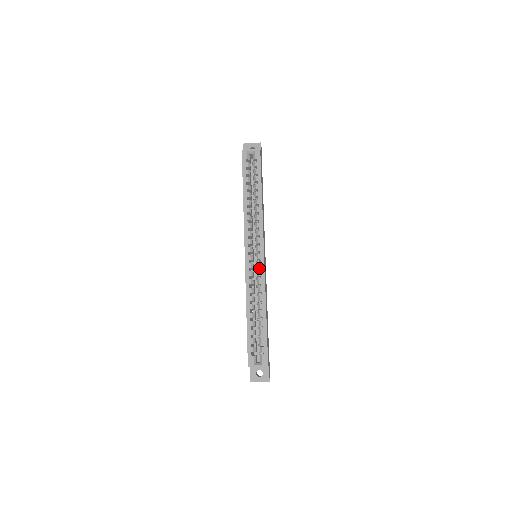
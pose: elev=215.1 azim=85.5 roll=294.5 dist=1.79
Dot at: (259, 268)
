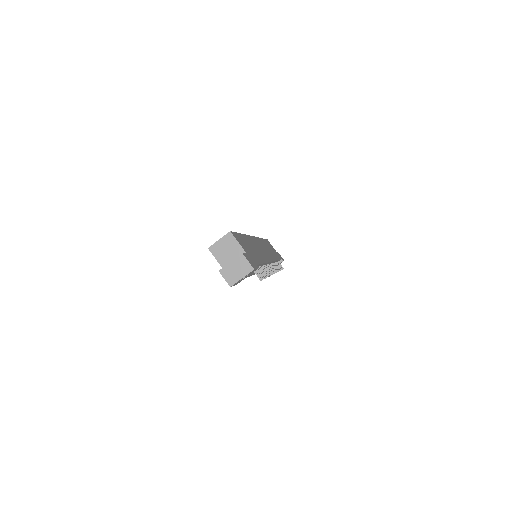
Dot at: occluded
